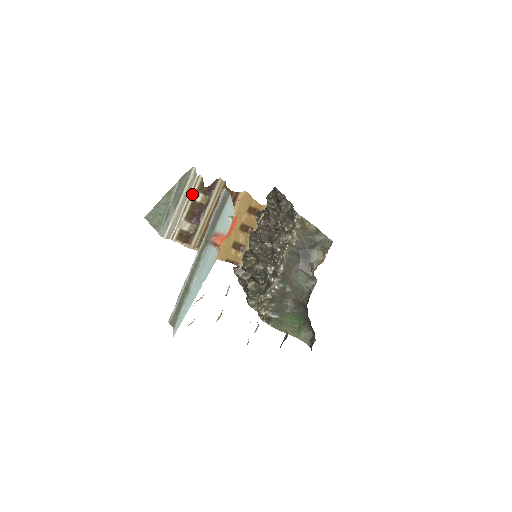
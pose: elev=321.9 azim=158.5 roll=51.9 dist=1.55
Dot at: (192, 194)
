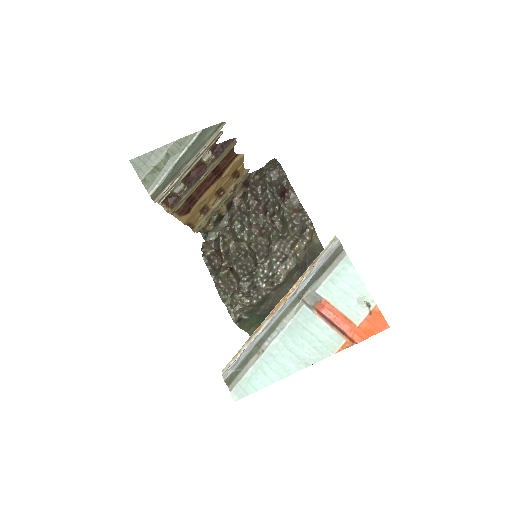
Dot at: (204, 152)
